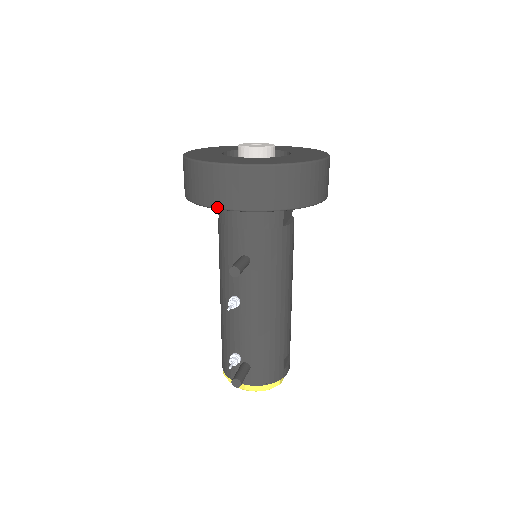
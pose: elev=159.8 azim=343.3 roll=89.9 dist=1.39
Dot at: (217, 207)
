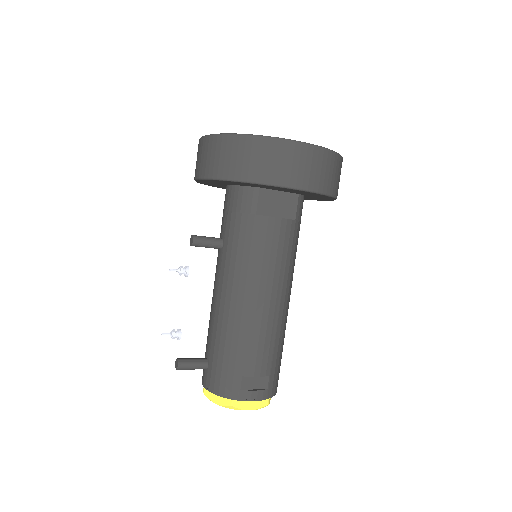
Dot at: (194, 178)
